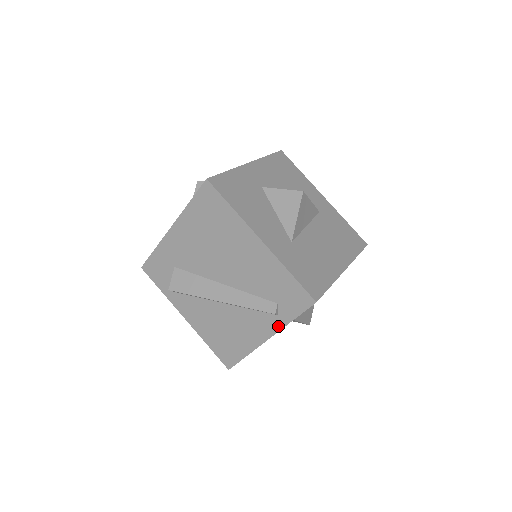
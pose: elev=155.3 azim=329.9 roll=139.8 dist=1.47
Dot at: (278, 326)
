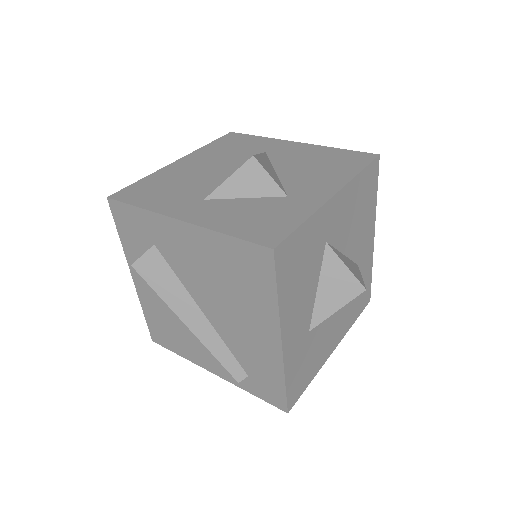
Dot at: (233, 381)
